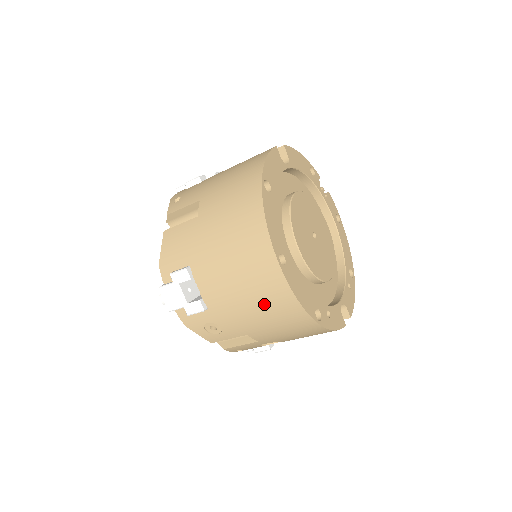
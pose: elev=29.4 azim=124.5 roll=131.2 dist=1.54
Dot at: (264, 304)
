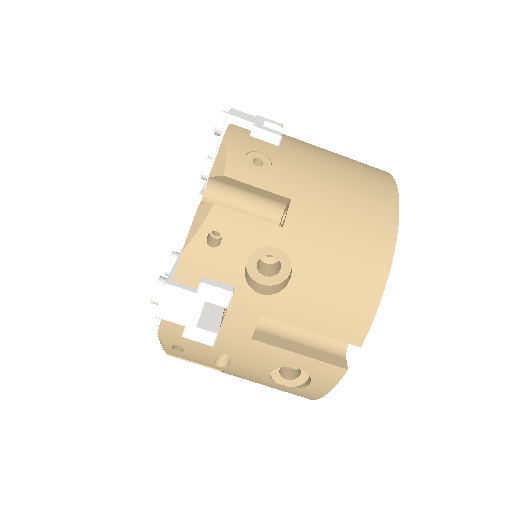
Dot at: (356, 183)
